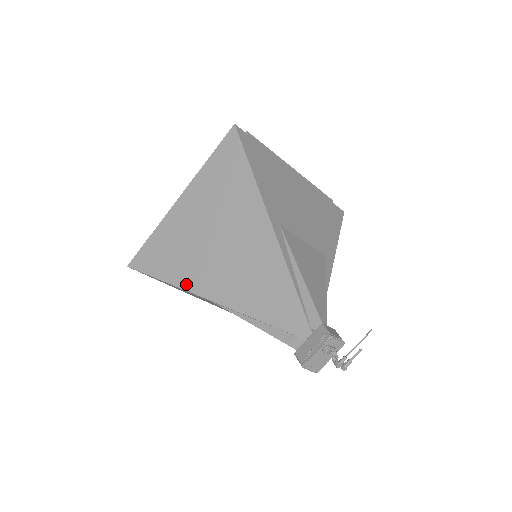
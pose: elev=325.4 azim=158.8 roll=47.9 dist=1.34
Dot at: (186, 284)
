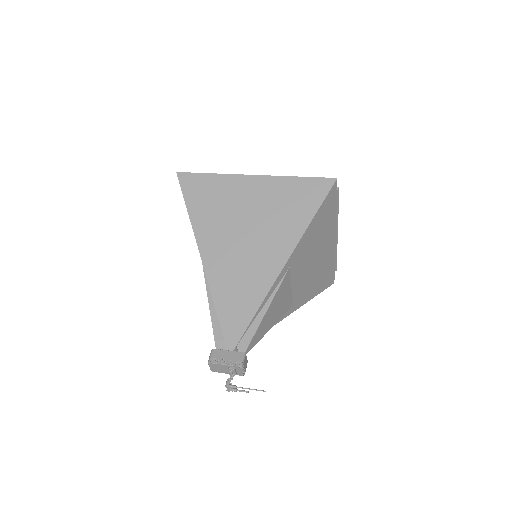
Dot at: (199, 231)
